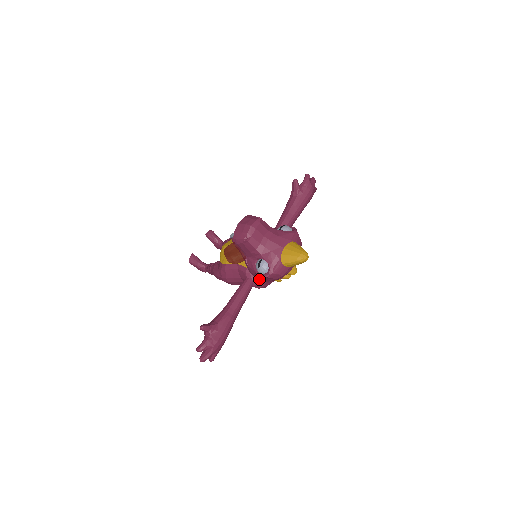
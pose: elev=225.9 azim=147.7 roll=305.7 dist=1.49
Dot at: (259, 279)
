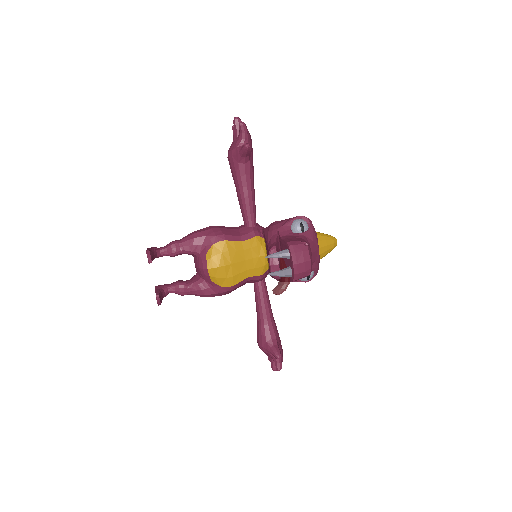
Dot at: occluded
